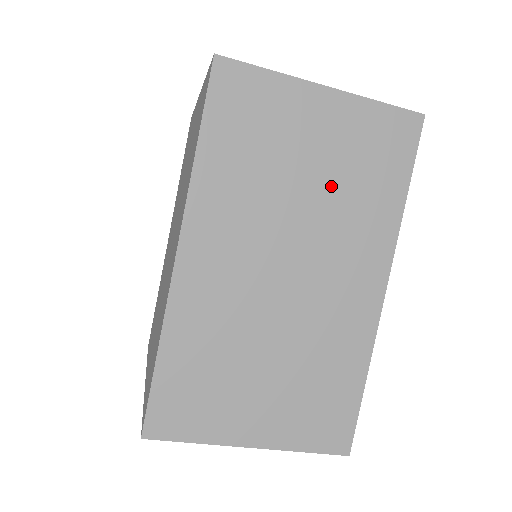
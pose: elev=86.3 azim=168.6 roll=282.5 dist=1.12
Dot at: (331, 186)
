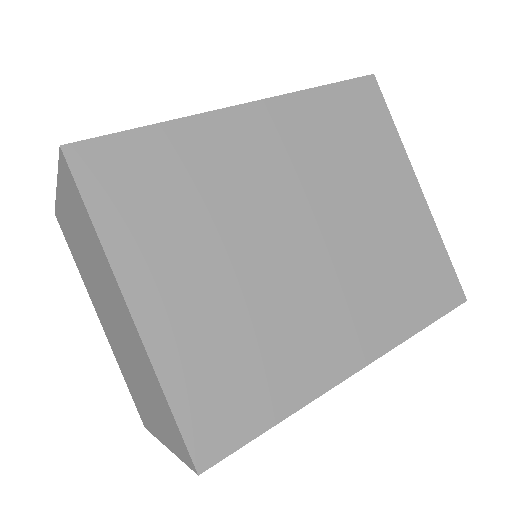
Dot at: occluded
